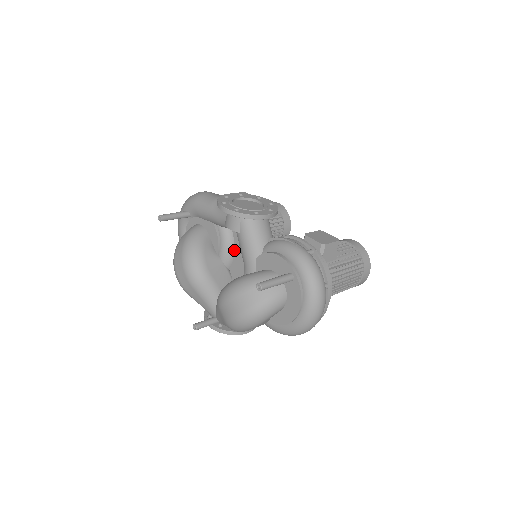
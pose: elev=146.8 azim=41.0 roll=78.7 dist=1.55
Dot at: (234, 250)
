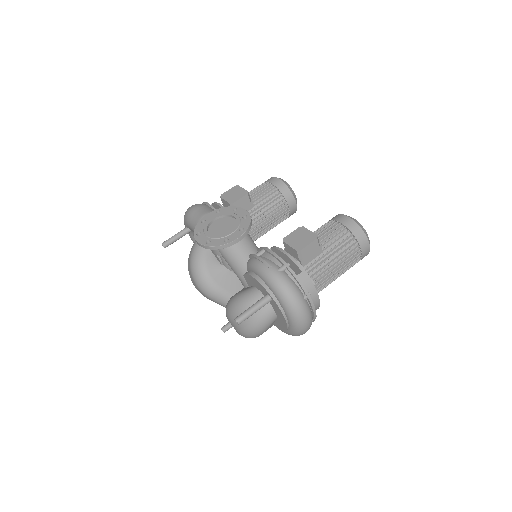
Dot at: occluded
